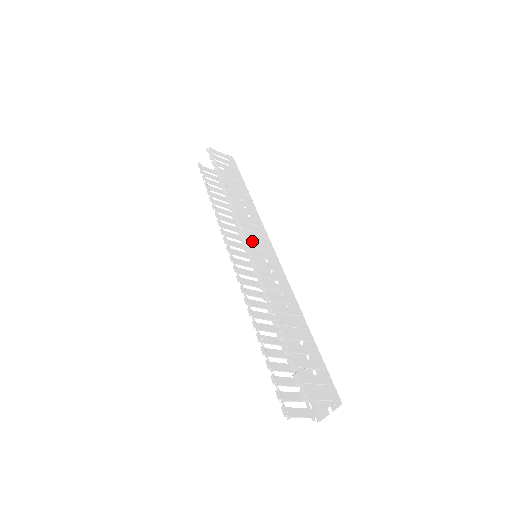
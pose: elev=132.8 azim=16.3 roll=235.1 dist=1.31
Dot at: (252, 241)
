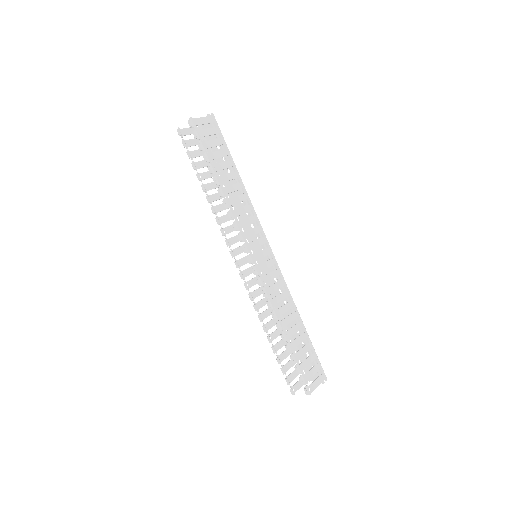
Dot at: (255, 254)
